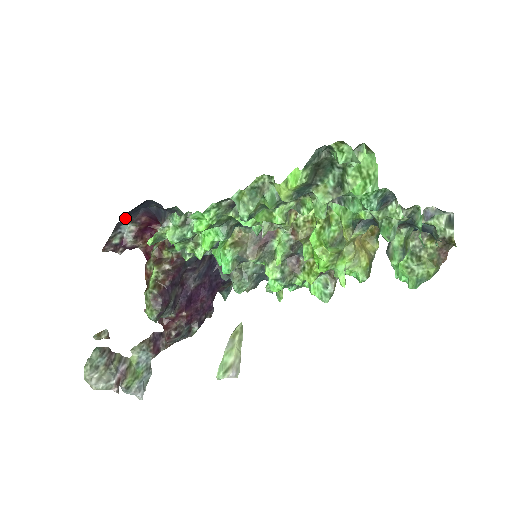
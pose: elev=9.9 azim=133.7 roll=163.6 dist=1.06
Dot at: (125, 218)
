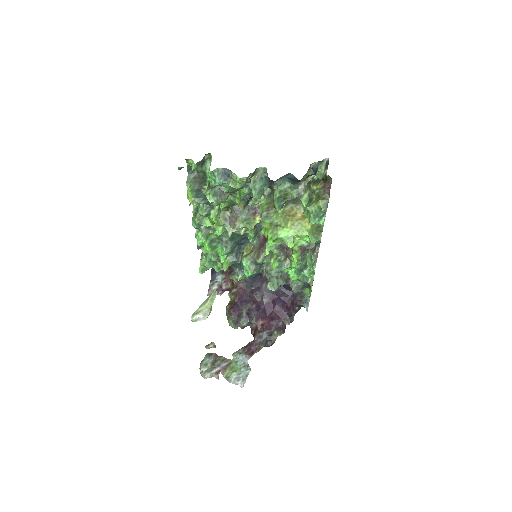
Dot at: (215, 271)
